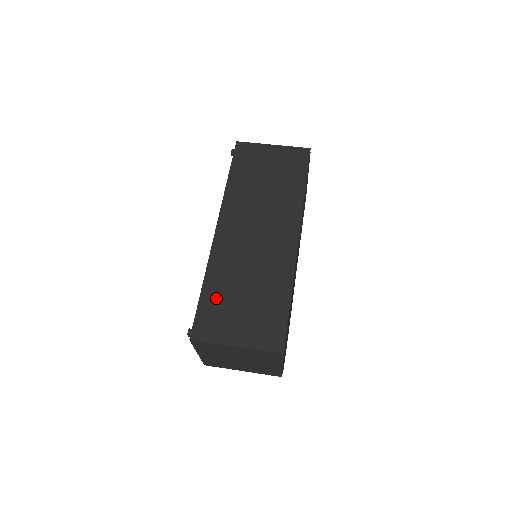
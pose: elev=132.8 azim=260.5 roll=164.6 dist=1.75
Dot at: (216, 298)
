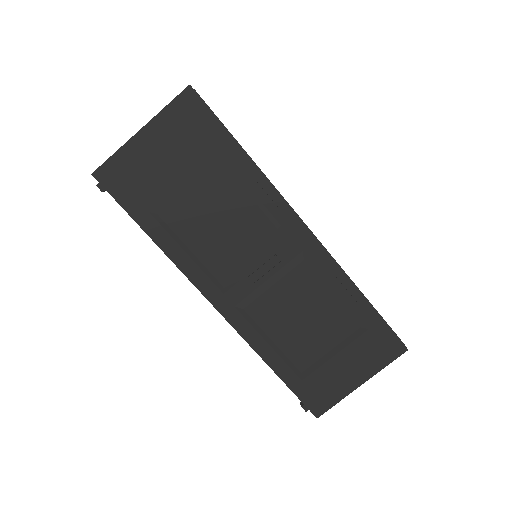
Dot at: (299, 368)
